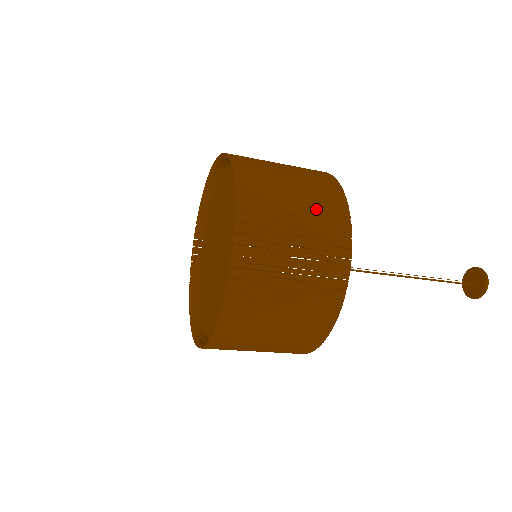
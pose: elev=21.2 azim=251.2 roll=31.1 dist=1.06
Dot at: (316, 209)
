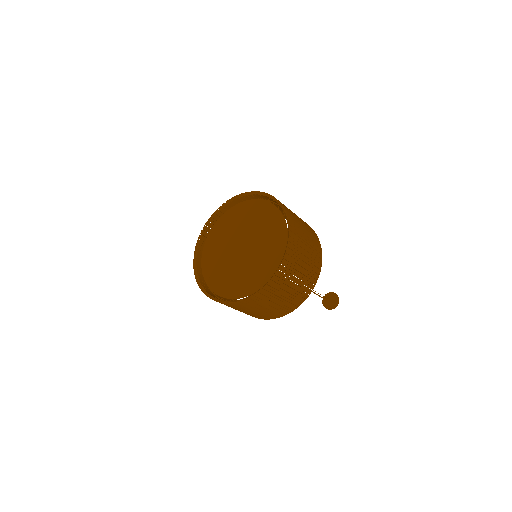
Dot at: (302, 220)
